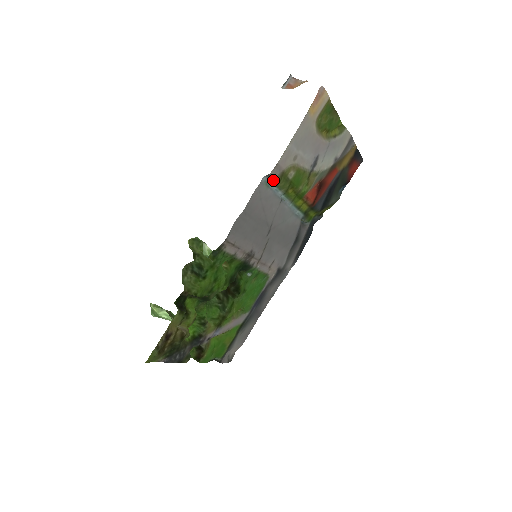
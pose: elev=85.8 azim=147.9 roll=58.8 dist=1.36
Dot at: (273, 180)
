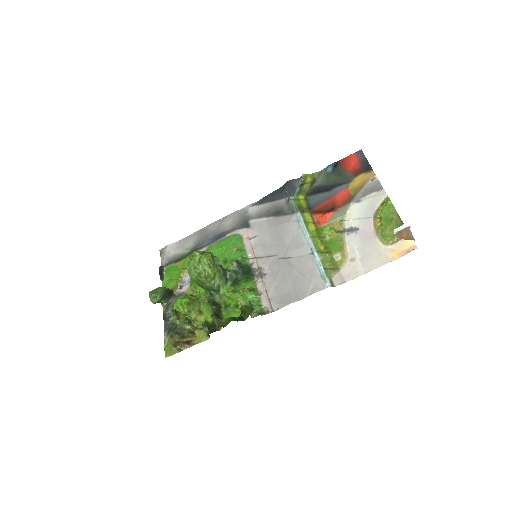
Dot at: (329, 277)
